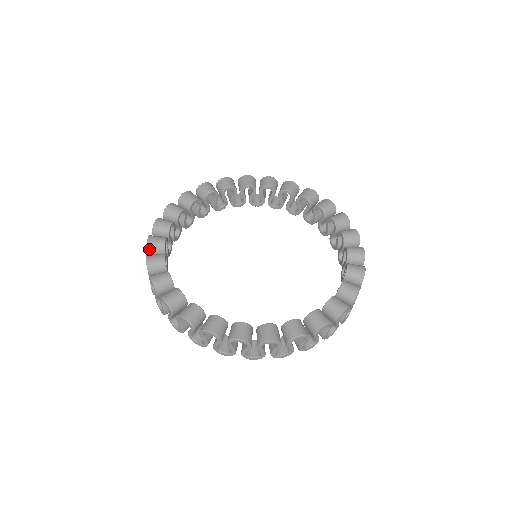
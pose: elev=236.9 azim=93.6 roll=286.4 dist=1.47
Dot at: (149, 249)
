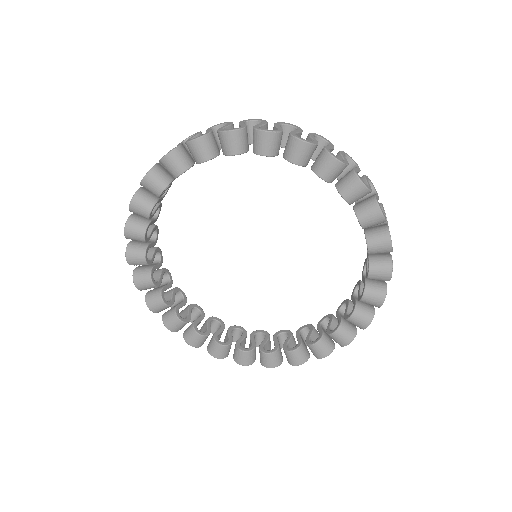
Dot at: occluded
